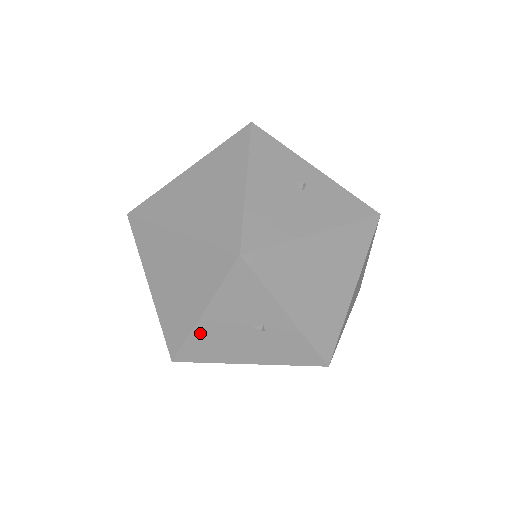
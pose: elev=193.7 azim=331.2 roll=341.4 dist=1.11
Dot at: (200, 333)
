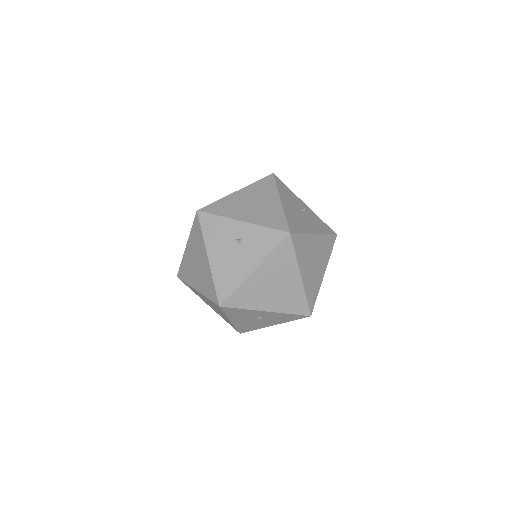
Dot at: (287, 212)
